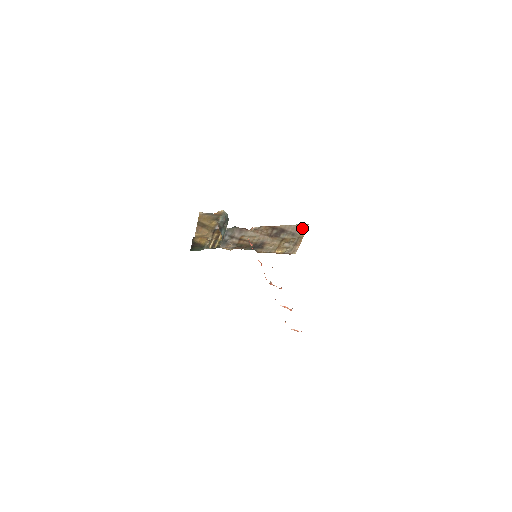
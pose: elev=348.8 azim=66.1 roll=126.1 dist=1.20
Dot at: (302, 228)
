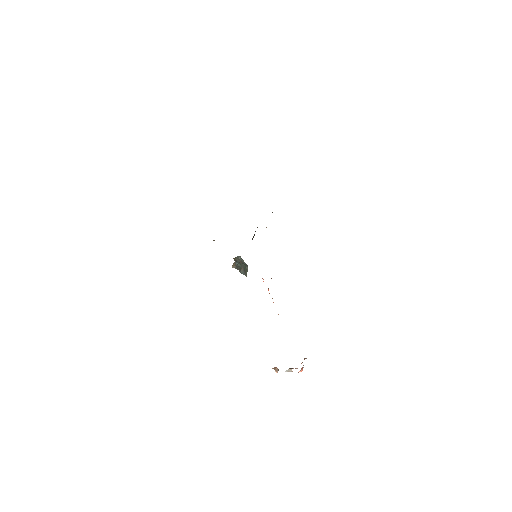
Dot at: occluded
